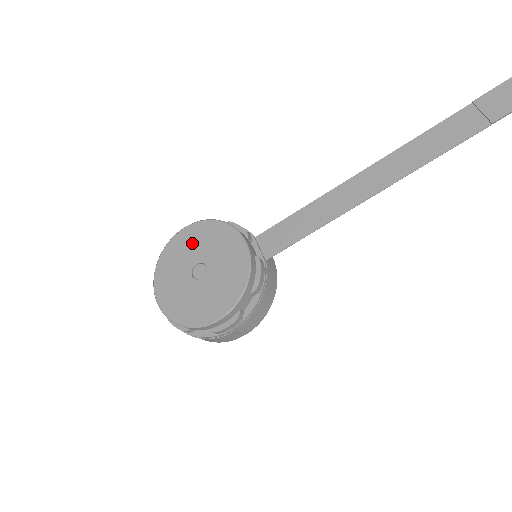
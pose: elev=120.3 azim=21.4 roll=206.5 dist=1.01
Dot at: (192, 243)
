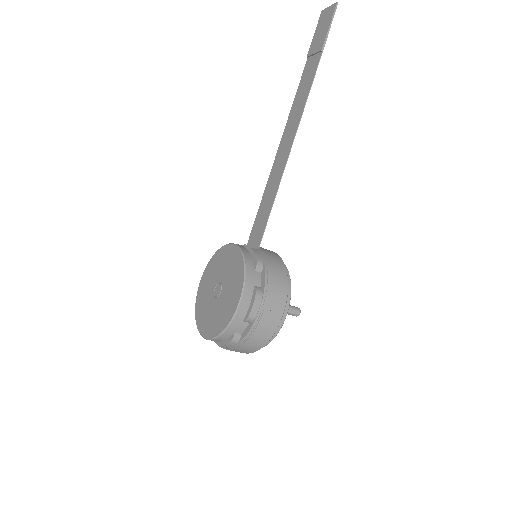
Dot at: (207, 282)
